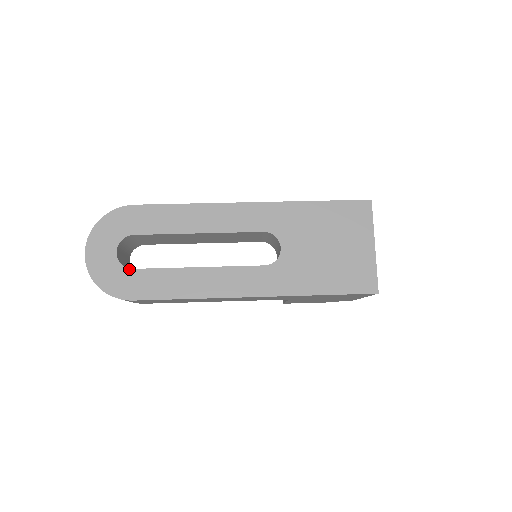
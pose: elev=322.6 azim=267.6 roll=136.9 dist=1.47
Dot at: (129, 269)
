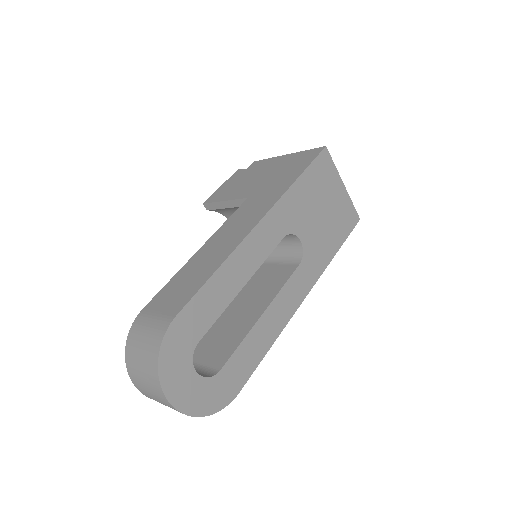
Dot at: (218, 374)
